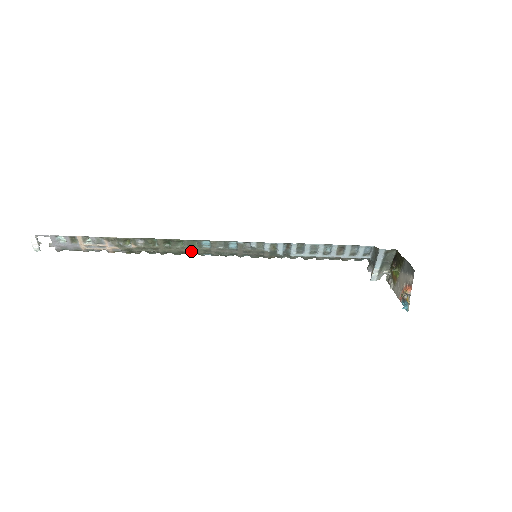
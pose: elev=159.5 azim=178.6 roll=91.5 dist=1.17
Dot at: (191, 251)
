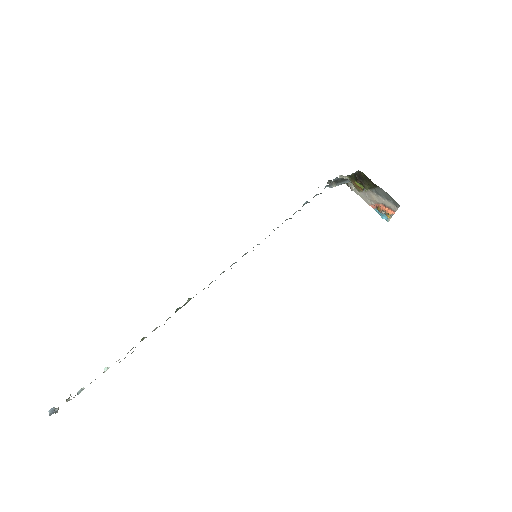
Dot at: occluded
